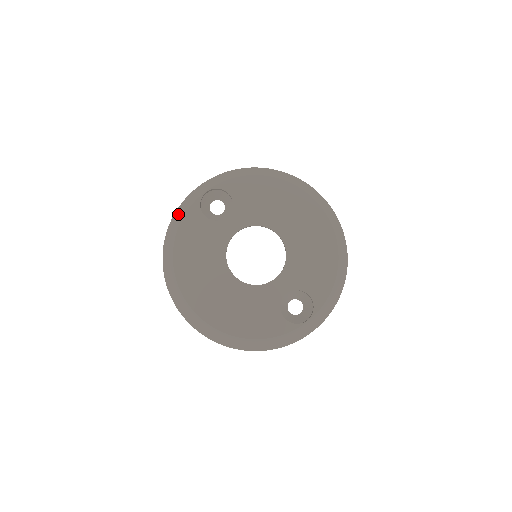
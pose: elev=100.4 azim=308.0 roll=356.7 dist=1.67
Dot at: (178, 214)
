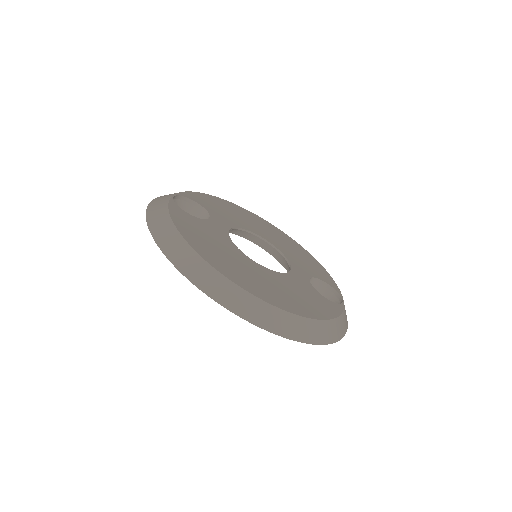
Dot at: (155, 214)
